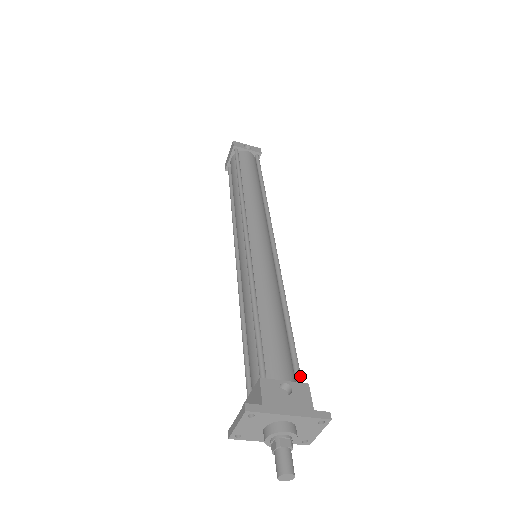
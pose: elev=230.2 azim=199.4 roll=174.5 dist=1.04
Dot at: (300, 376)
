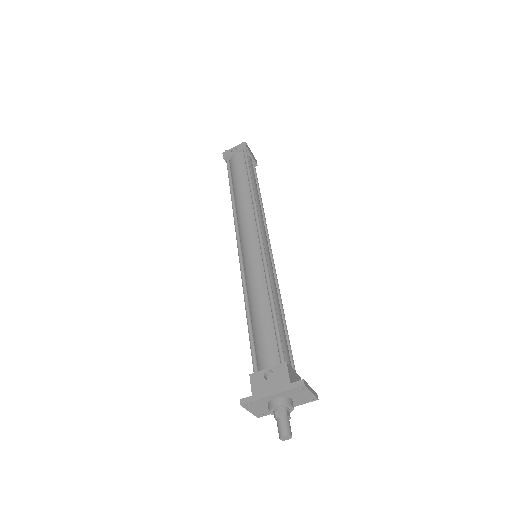
Dot at: (282, 357)
